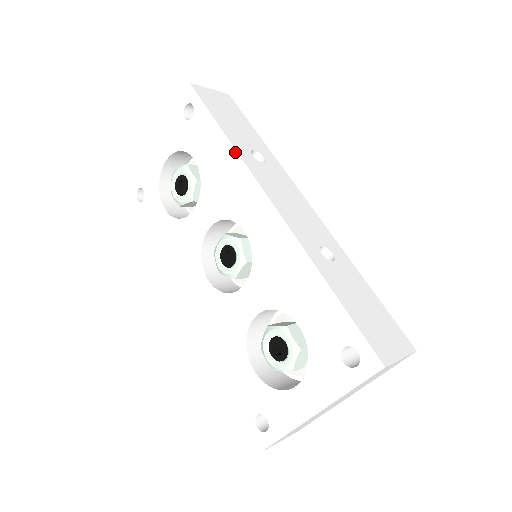
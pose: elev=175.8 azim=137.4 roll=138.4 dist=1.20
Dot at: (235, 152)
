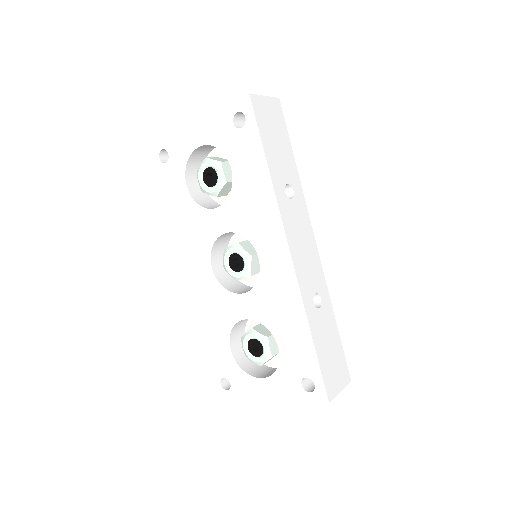
Dot at: (273, 191)
